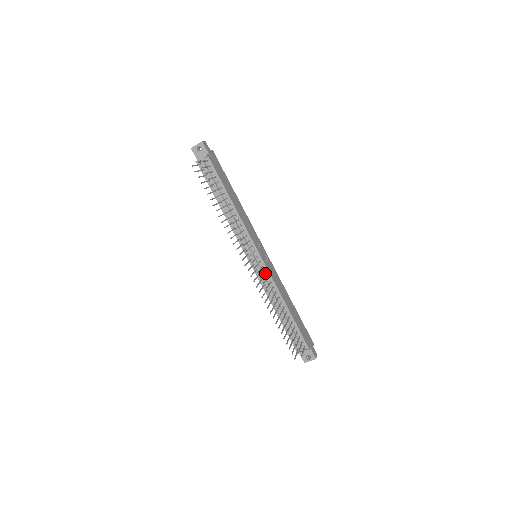
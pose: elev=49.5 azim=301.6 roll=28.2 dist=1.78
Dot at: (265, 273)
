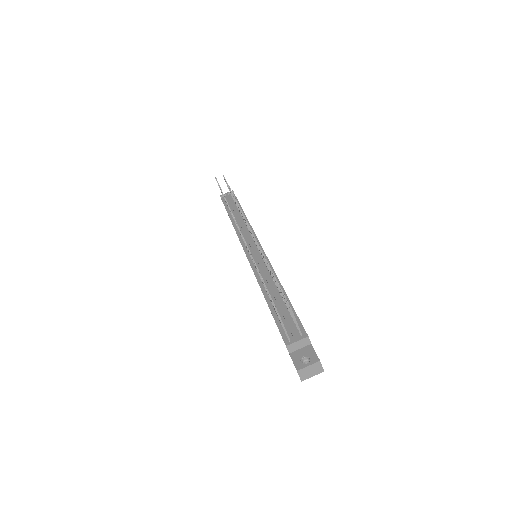
Dot at: (262, 260)
